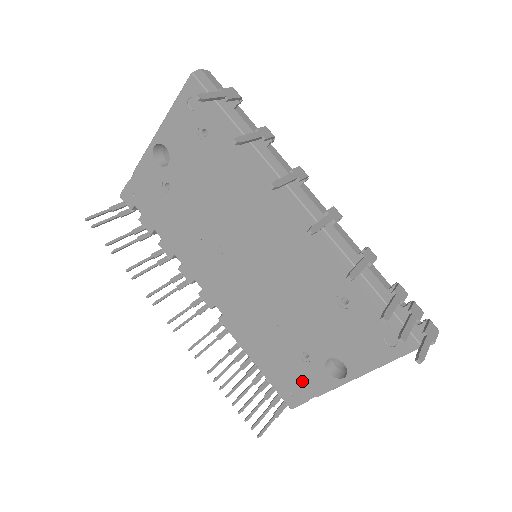
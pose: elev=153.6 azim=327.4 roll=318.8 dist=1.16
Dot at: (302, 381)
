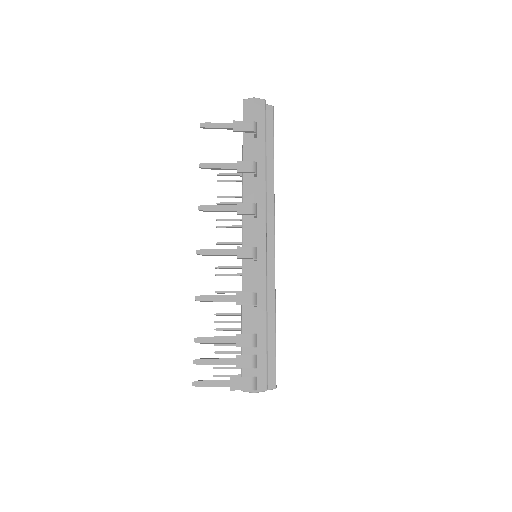
Dot at: occluded
